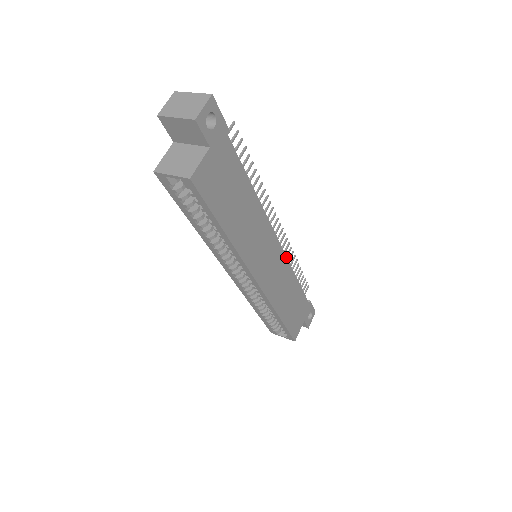
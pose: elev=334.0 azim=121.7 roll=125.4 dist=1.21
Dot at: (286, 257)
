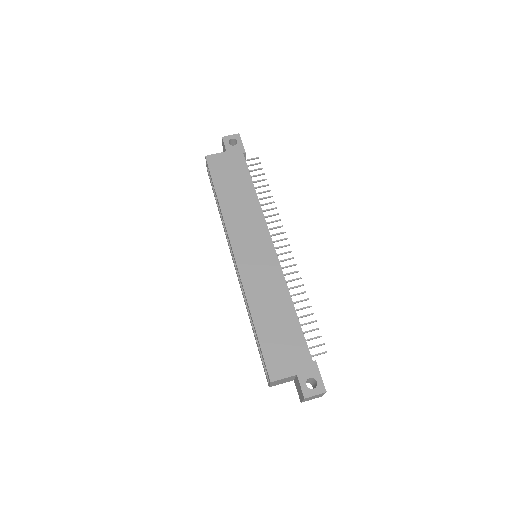
Dot at: (281, 268)
